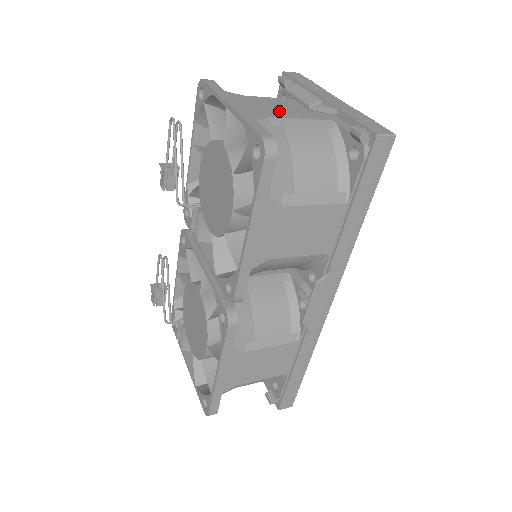
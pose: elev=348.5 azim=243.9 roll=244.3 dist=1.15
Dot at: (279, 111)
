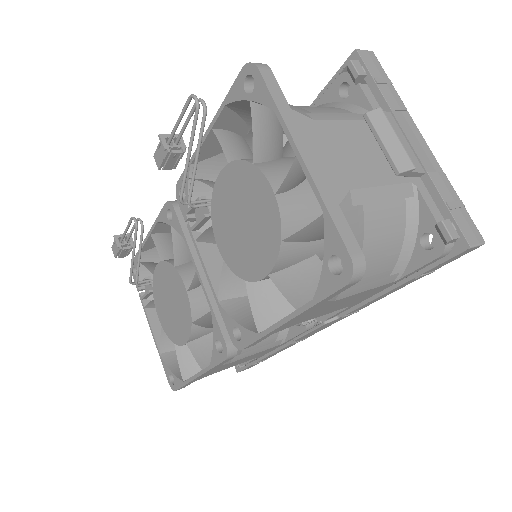
Dot at: (359, 167)
